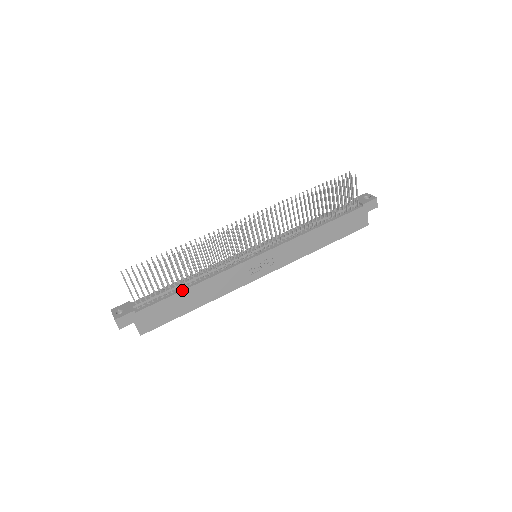
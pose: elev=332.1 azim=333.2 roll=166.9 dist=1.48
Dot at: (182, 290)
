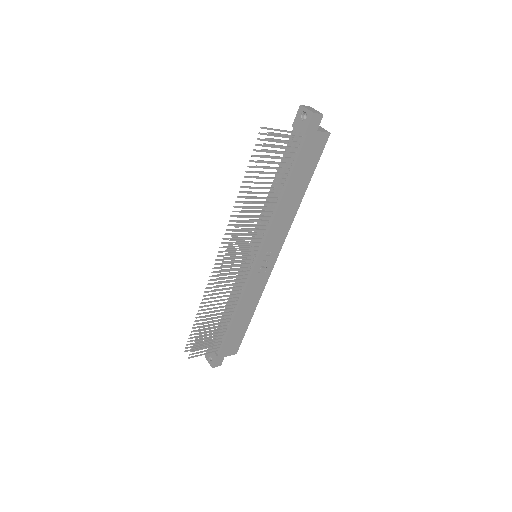
Dot at: (230, 325)
